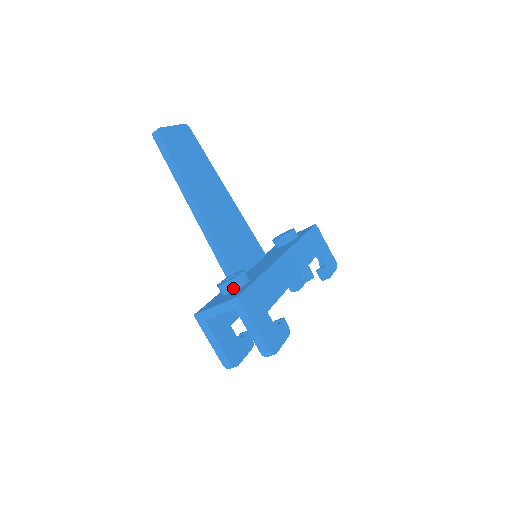
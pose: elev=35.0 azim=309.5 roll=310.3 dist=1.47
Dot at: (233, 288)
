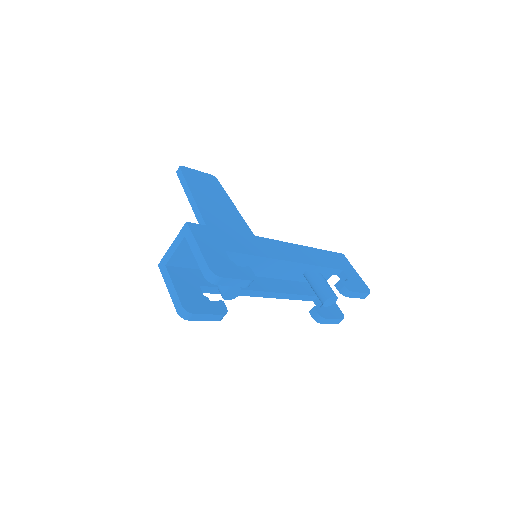
Dot at: occluded
